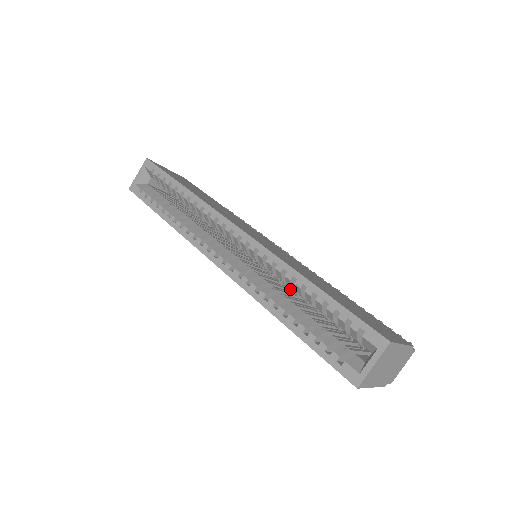
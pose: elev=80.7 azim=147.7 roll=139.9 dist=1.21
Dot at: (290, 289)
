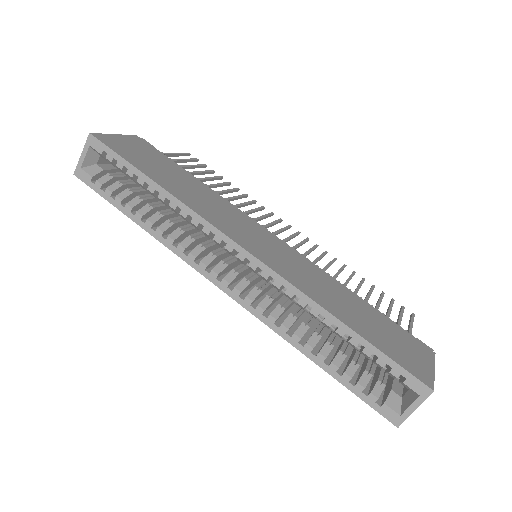
Dot at: occluded
